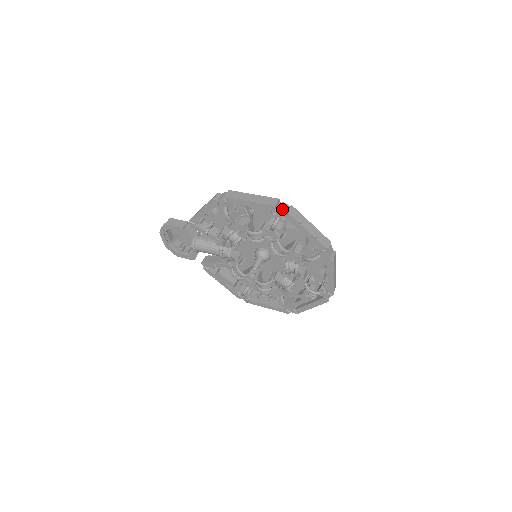
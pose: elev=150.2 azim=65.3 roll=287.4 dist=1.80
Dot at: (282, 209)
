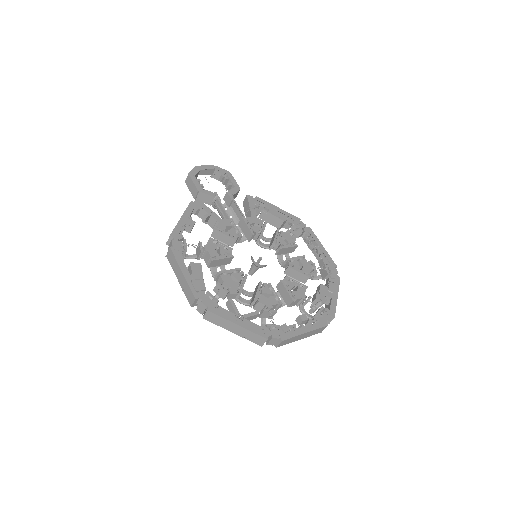
Dot at: (199, 310)
